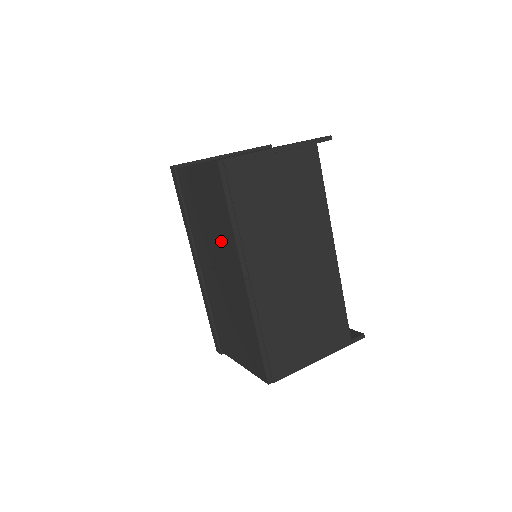
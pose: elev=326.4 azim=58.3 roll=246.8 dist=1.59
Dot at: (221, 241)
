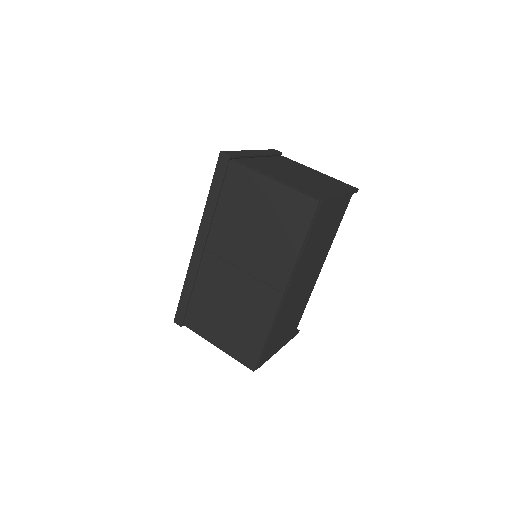
Dot at: (268, 253)
